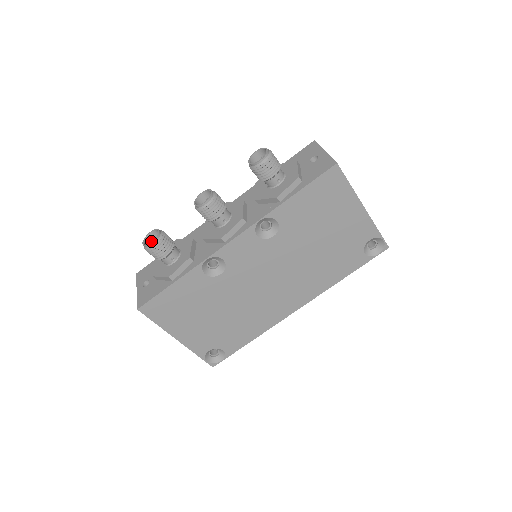
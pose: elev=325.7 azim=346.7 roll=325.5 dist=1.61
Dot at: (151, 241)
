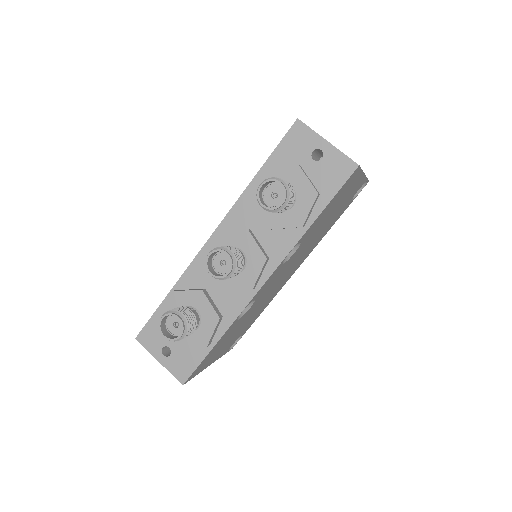
Dot at: (164, 324)
